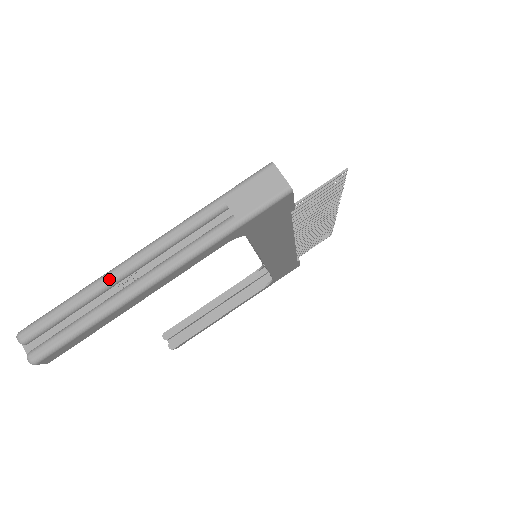
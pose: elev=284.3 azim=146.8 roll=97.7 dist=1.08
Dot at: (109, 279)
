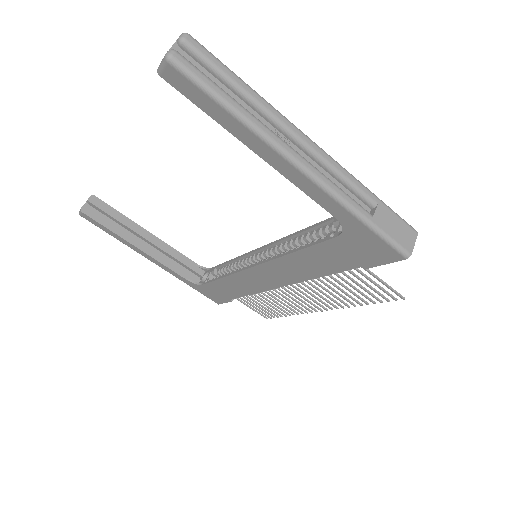
Dot at: (279, 117)
